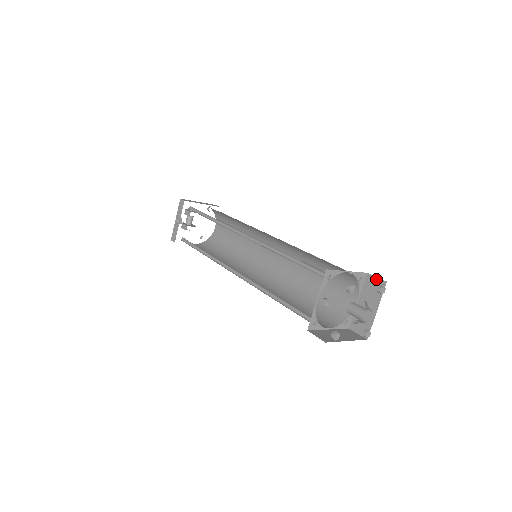
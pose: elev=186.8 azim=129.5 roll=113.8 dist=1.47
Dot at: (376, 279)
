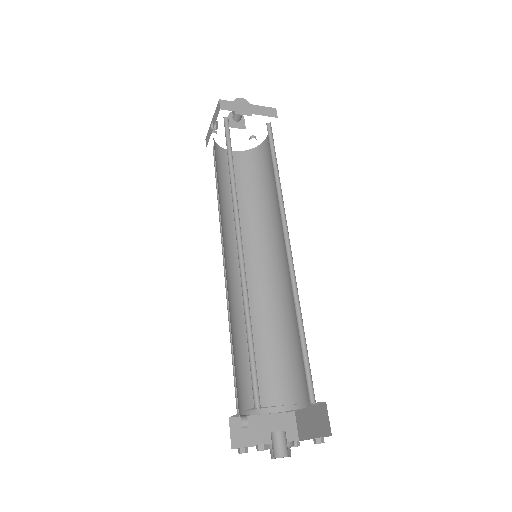
Dot at: (327, 419)
